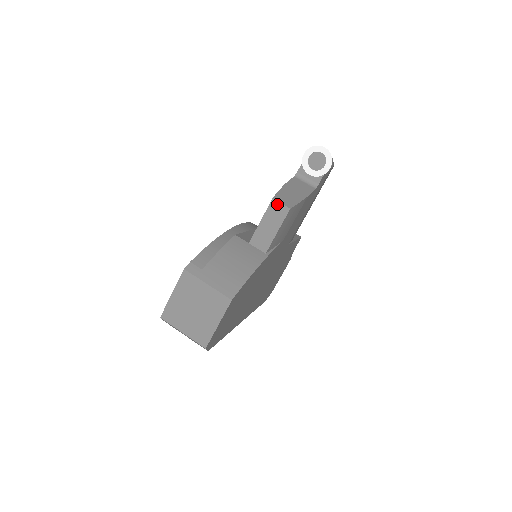
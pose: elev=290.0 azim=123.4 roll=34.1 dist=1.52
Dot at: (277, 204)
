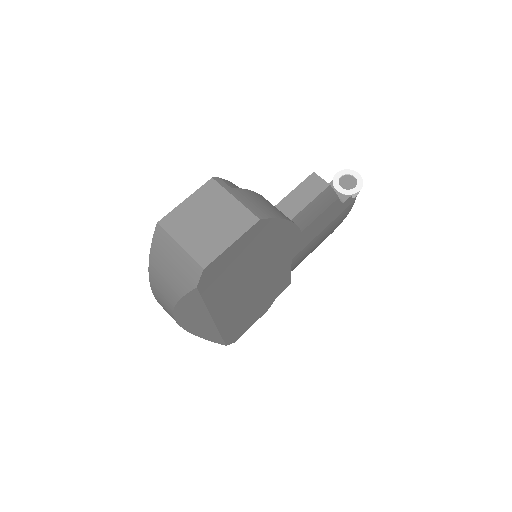
Dot at: (317, 178)
